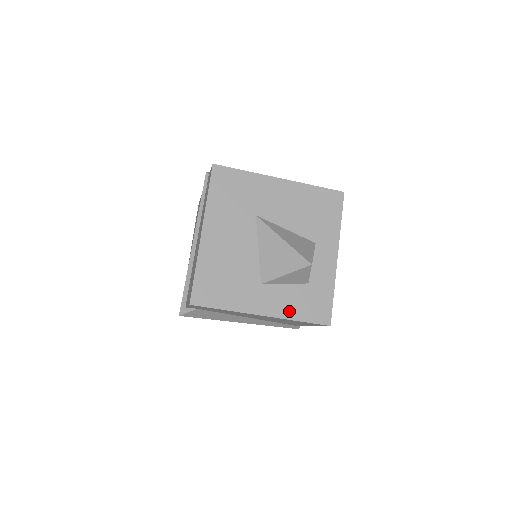
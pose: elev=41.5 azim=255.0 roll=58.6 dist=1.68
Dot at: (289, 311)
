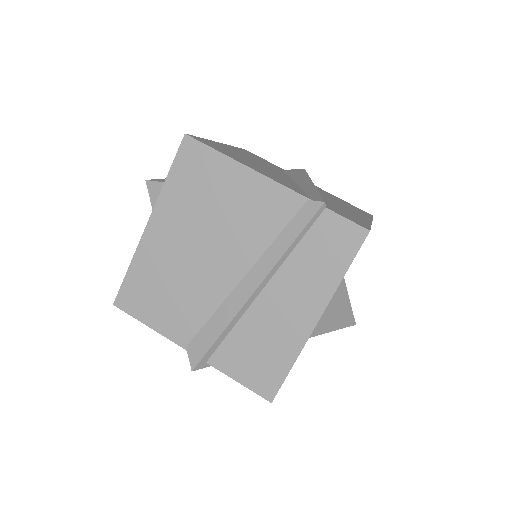
Dot at: occluded
